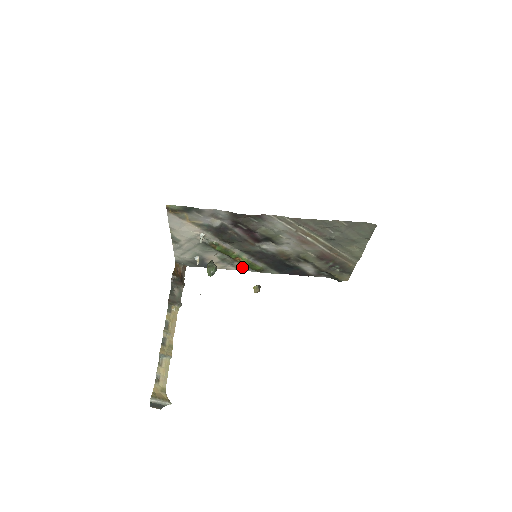
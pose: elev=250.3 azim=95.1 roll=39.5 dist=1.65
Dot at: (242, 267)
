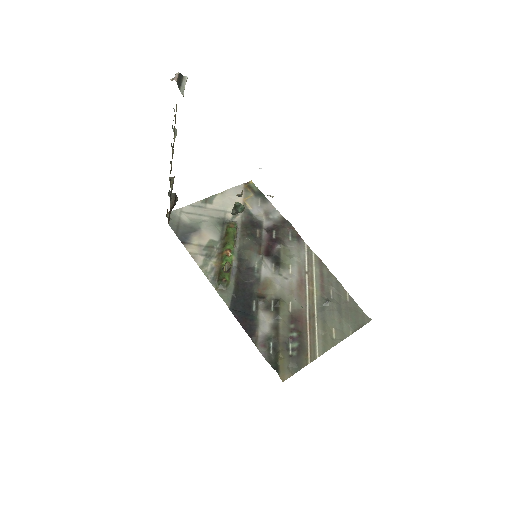
Dot at: (210, 269)
